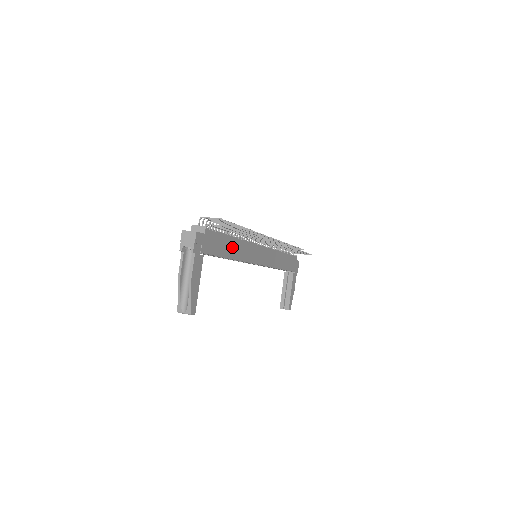
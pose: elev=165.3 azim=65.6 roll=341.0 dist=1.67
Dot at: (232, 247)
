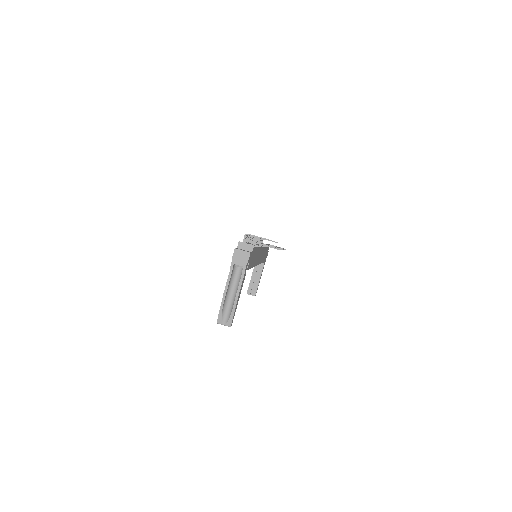
Dot at: (255, 256)
